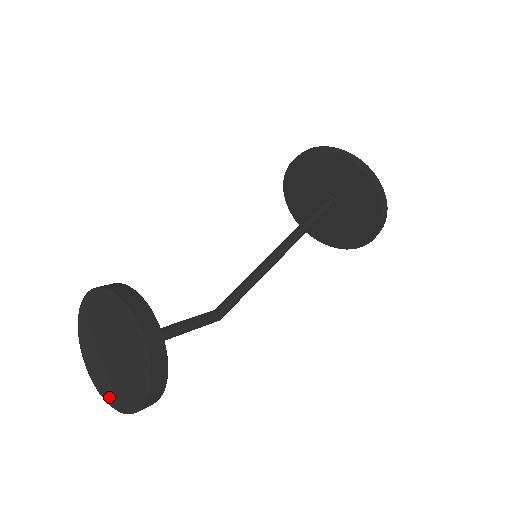
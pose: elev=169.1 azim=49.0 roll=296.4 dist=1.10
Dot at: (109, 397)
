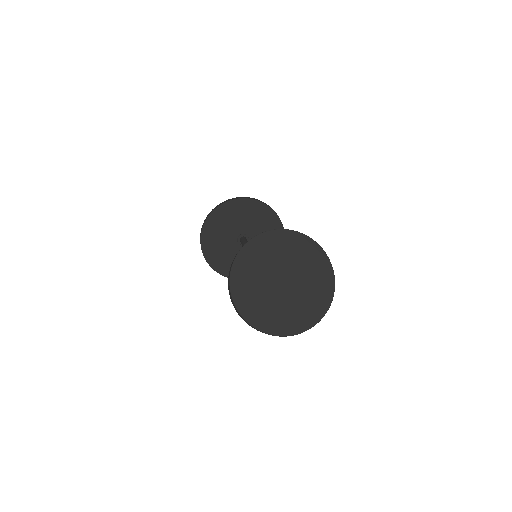
Dot at: (276, 327)
